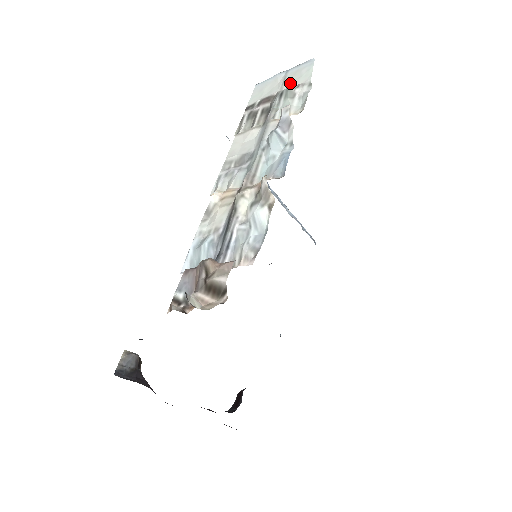
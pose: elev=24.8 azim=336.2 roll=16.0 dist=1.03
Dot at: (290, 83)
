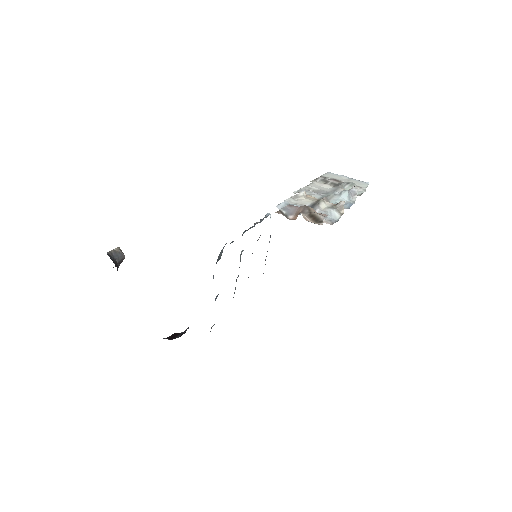
Dot at: occluded
